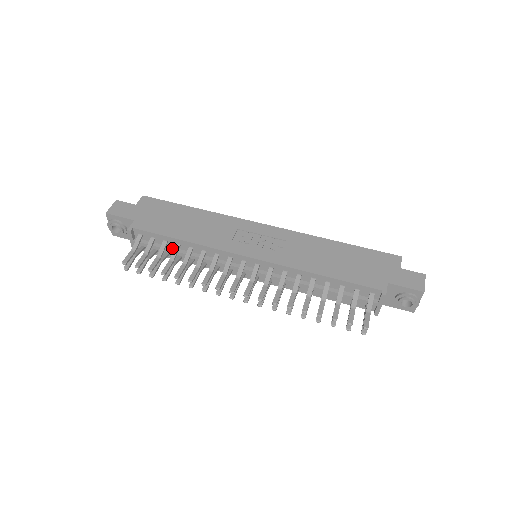
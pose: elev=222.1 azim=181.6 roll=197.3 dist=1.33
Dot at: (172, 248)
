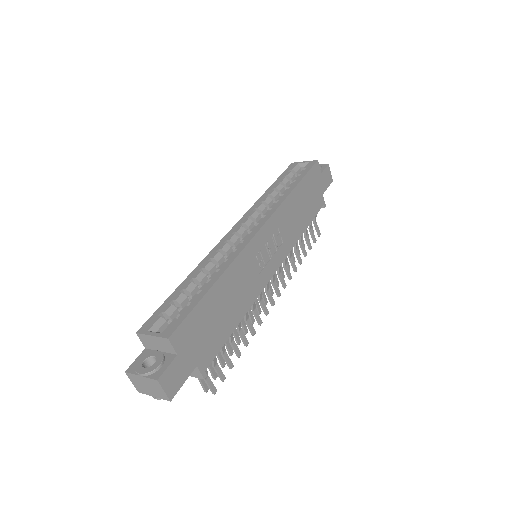
Dot at: occluded
